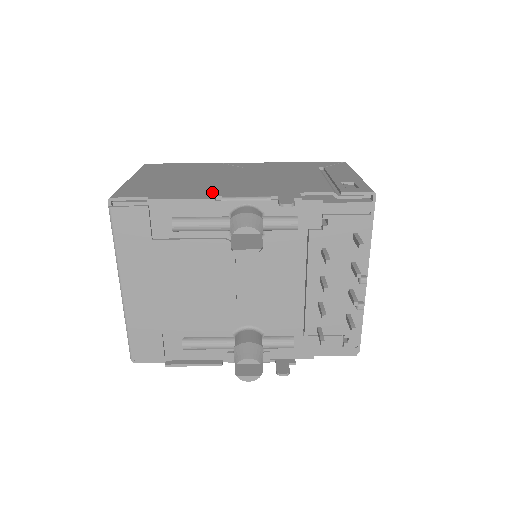
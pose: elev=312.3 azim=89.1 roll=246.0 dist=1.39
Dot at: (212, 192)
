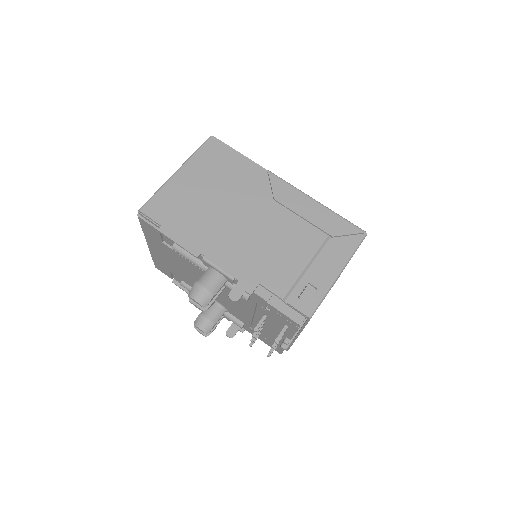
Dot at: (205, 243)
